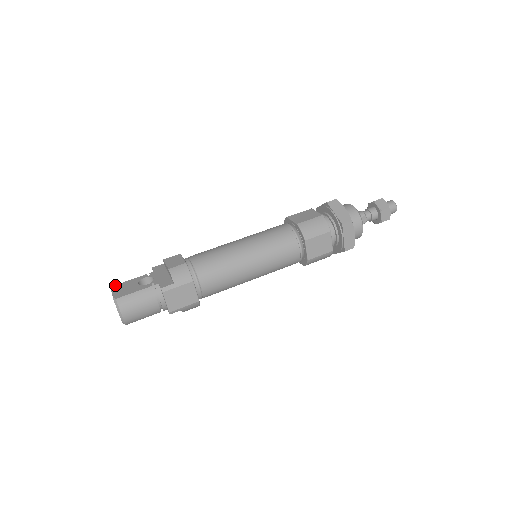
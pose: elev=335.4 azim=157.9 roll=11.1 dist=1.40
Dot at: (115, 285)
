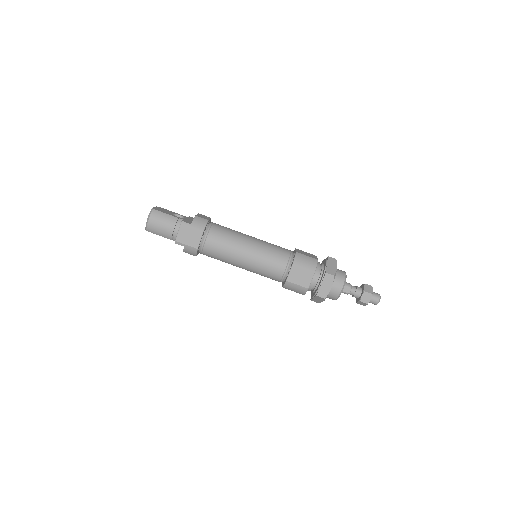
Dot at: (160, 207)
